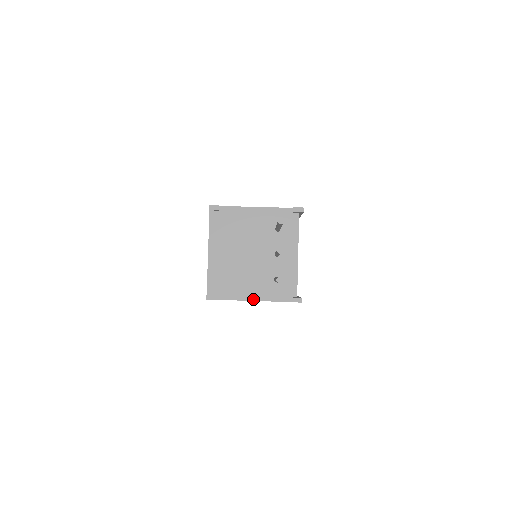
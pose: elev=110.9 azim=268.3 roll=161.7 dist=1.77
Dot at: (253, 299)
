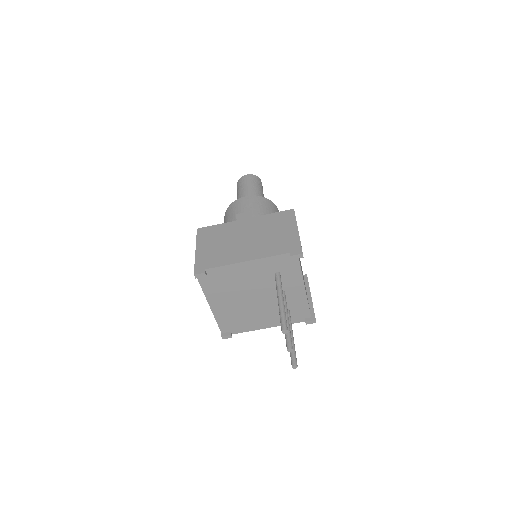
Dot at: (268, 327)
